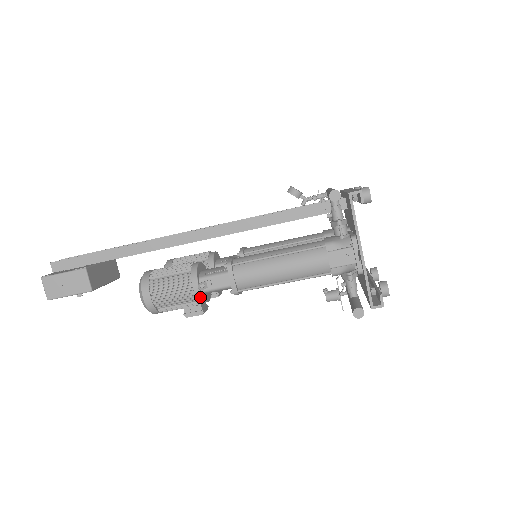
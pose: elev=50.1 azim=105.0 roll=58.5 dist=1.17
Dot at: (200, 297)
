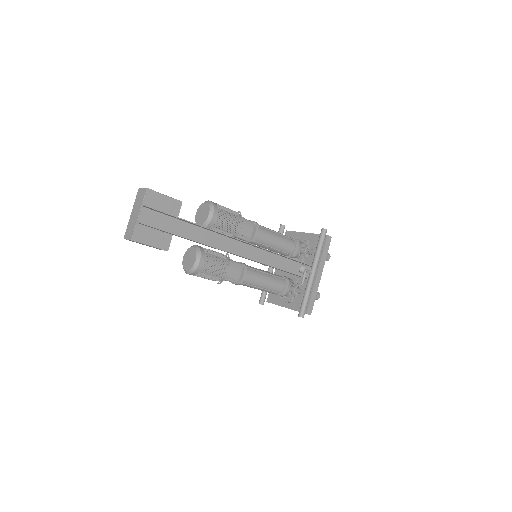
Dot at: occluded
